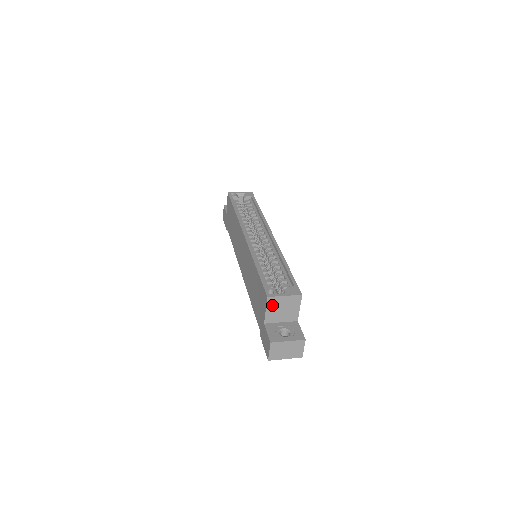
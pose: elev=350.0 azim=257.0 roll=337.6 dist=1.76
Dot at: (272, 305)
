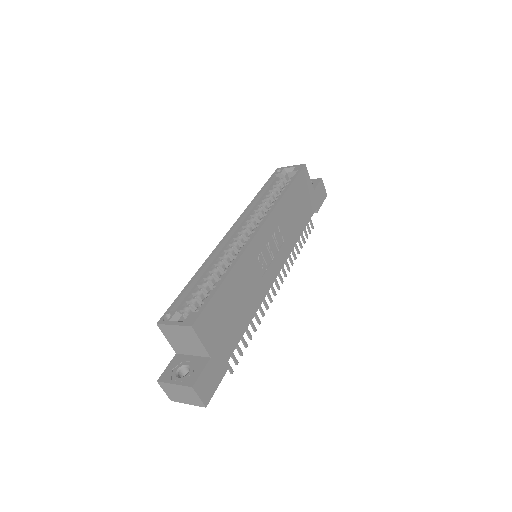
Dot at: (168, 334)
